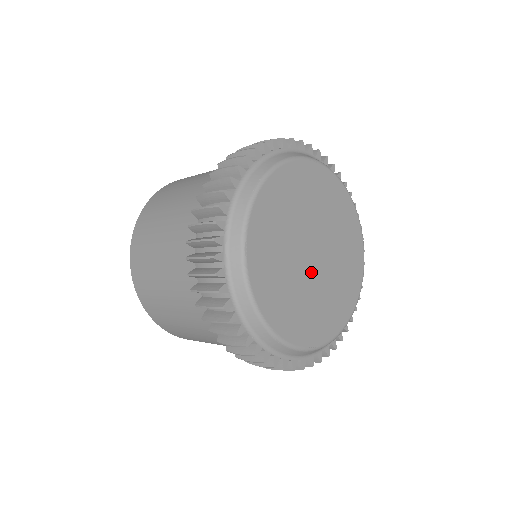
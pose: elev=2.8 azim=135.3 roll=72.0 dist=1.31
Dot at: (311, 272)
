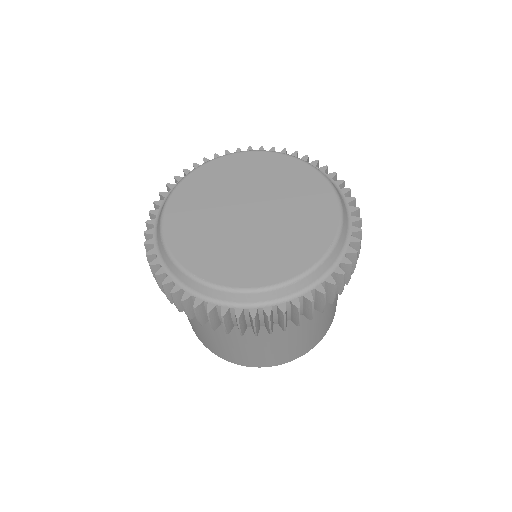
Dot at: (264, 222)
